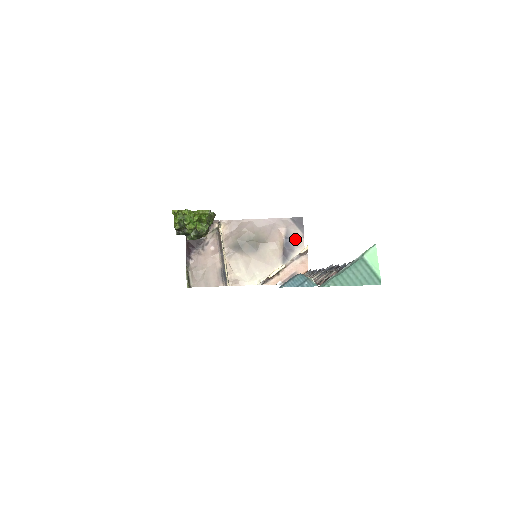
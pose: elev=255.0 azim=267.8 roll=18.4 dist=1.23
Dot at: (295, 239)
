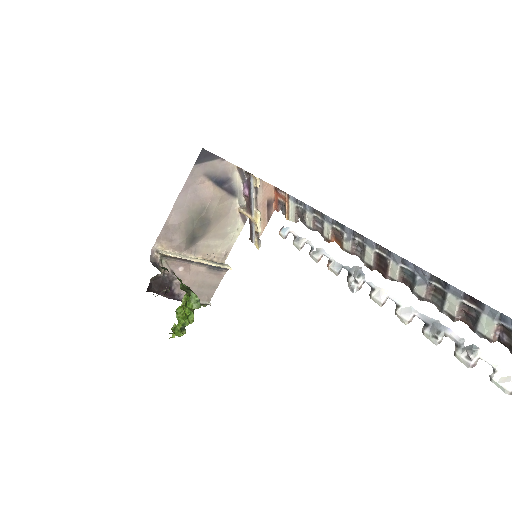
Dot at: (220, 171)
